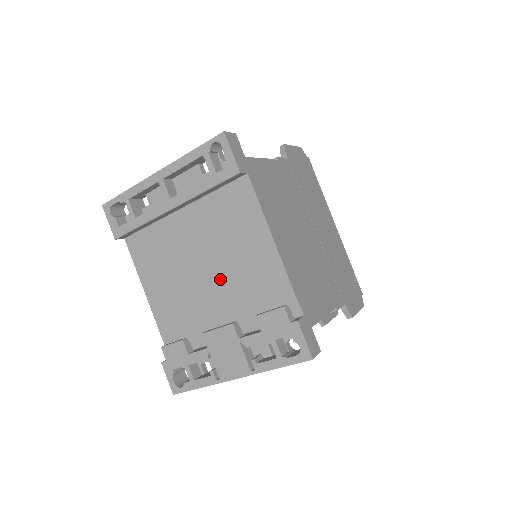
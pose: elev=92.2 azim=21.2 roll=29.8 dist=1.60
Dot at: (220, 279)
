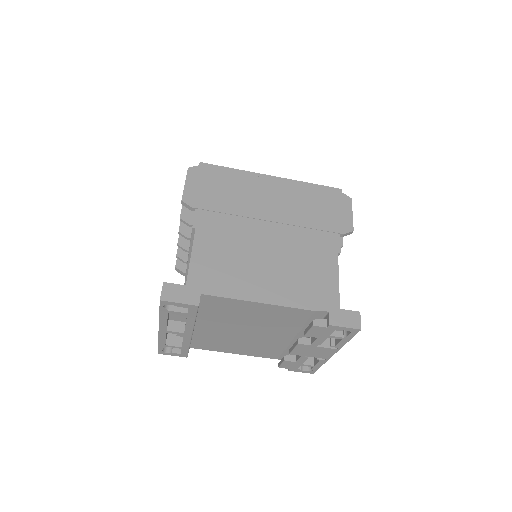
Dot at: (262, 329)
